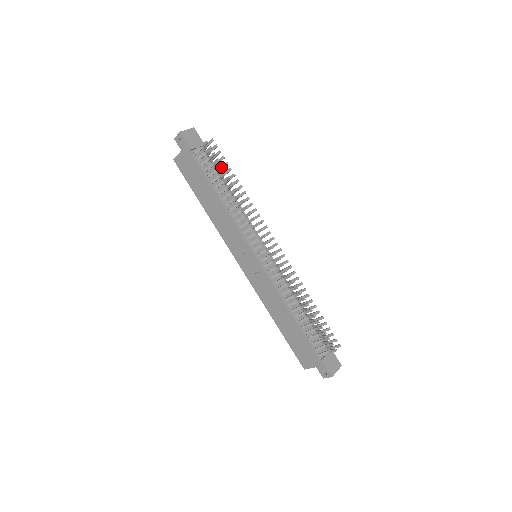
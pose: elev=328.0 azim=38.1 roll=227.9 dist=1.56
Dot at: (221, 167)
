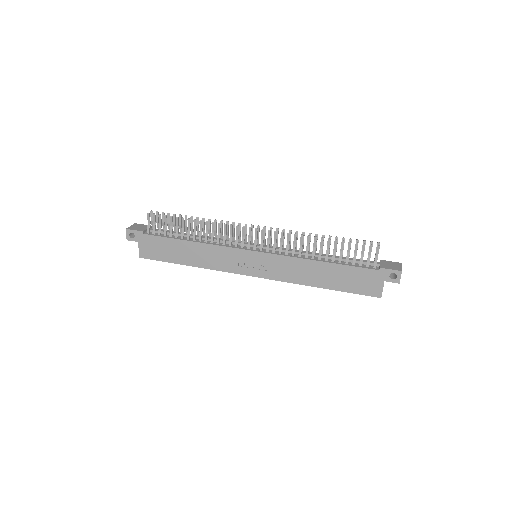
Dot at: (172, 218)
